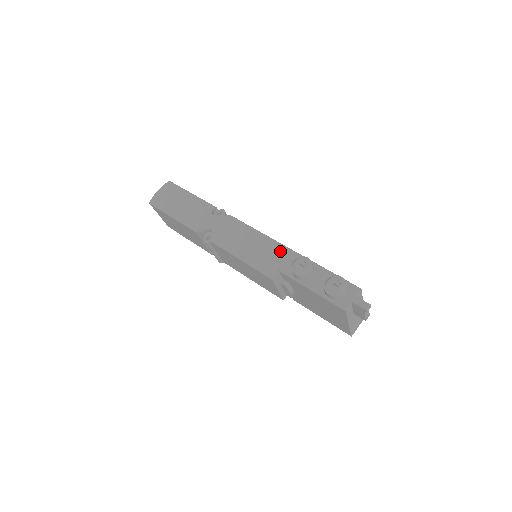
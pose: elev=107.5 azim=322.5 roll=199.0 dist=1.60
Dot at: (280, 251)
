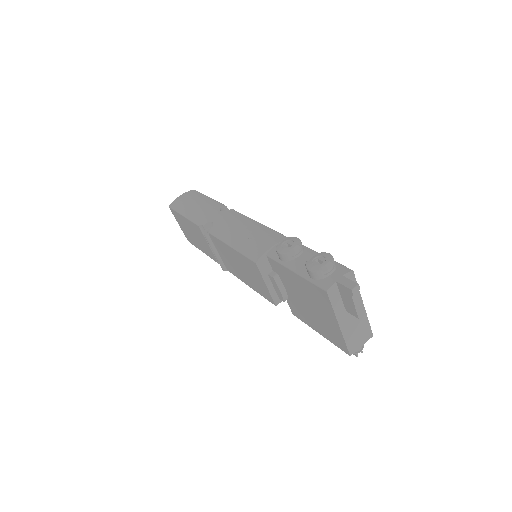
Dot at: (273, 237)
